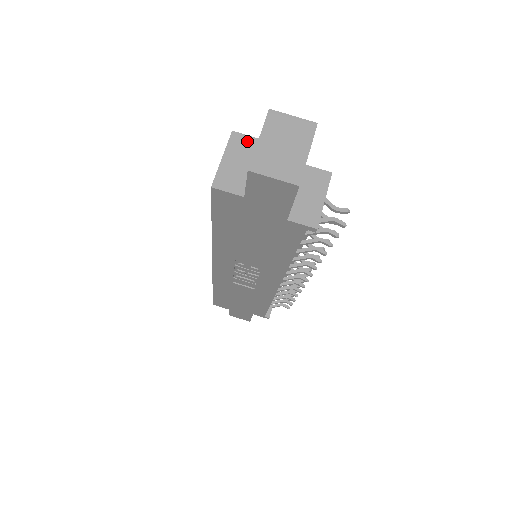
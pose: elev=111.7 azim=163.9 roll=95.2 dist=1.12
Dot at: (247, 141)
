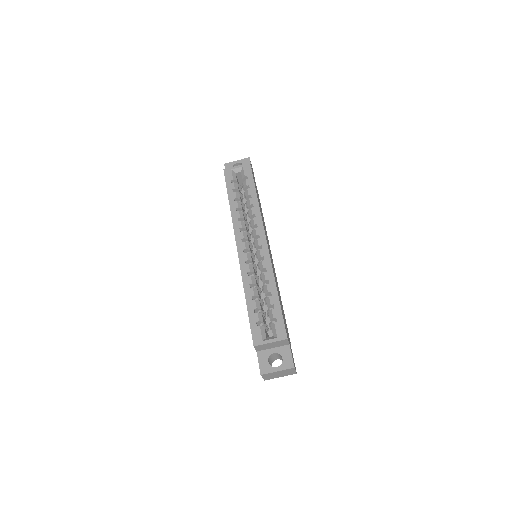
Dot at: (285, 343)
